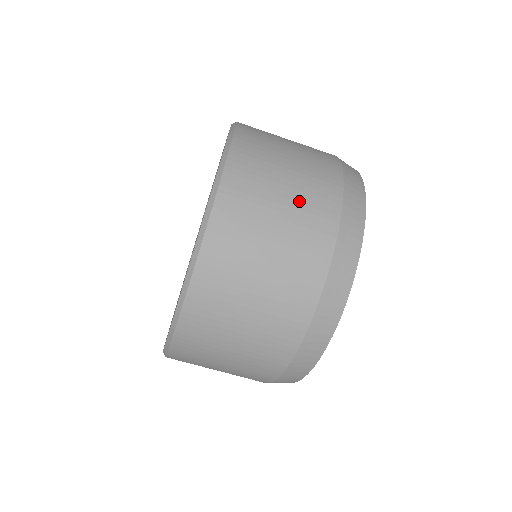
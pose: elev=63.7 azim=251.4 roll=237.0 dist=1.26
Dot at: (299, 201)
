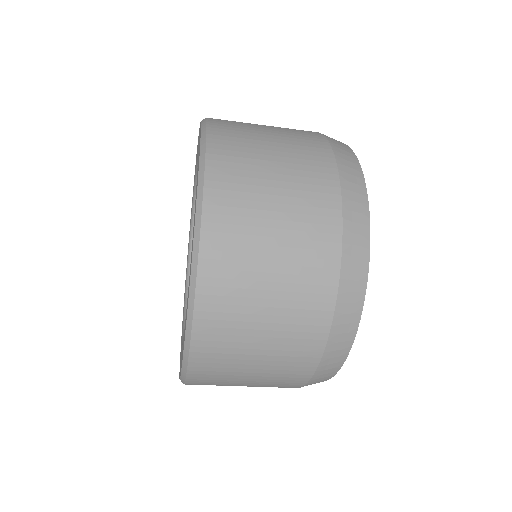
Dot at: (269, 372)
